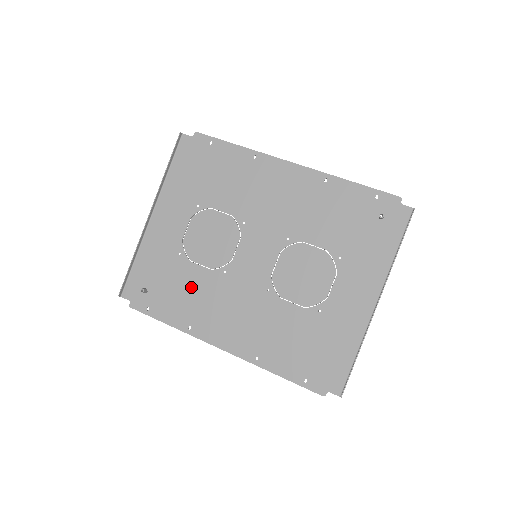
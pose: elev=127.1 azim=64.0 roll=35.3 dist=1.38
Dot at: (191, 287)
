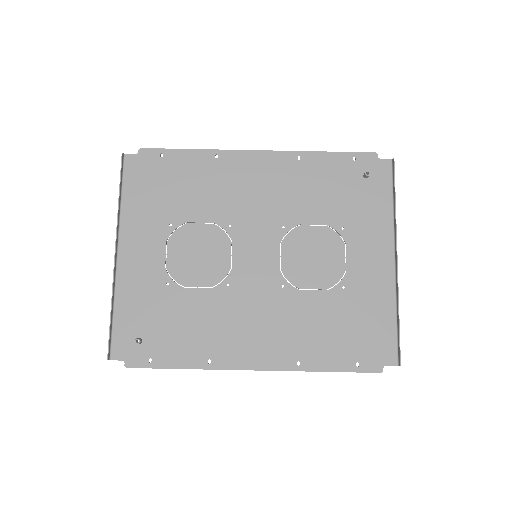
Dot at: (194, 316)
